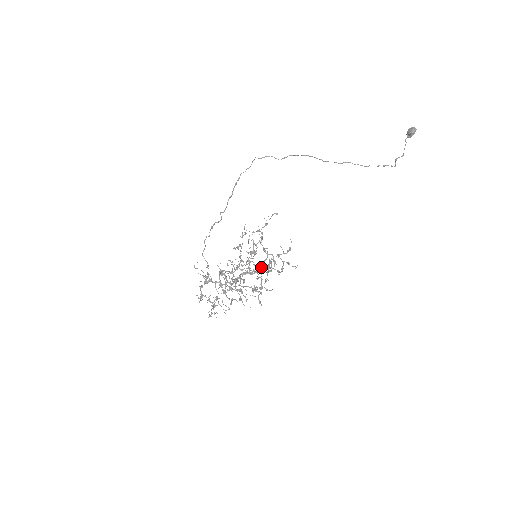
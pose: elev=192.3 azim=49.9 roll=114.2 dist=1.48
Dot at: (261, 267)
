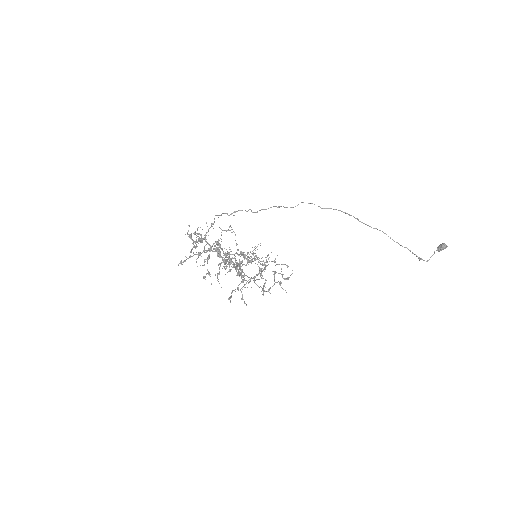
Dot at: occluded
